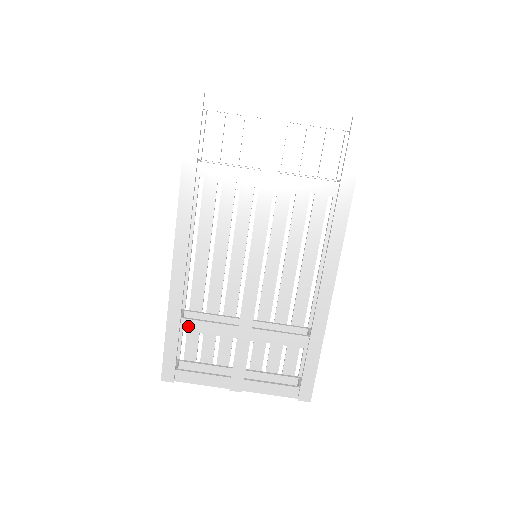
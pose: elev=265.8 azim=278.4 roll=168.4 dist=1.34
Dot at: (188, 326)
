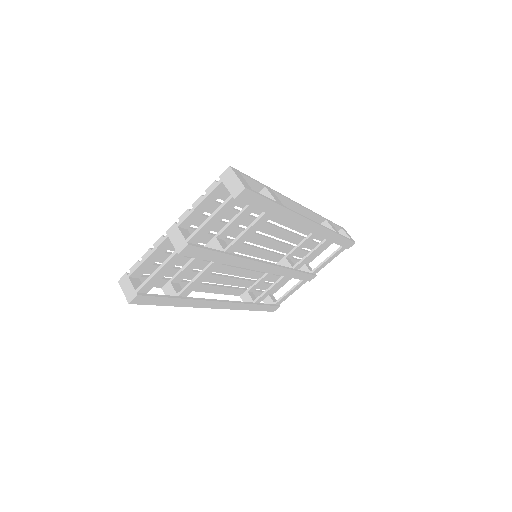
Dot at: (261, 299)
